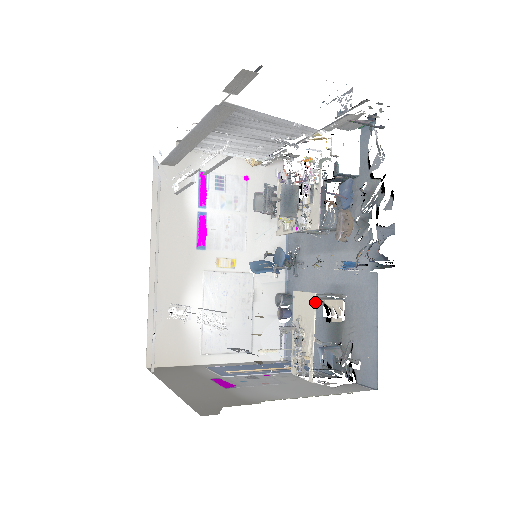
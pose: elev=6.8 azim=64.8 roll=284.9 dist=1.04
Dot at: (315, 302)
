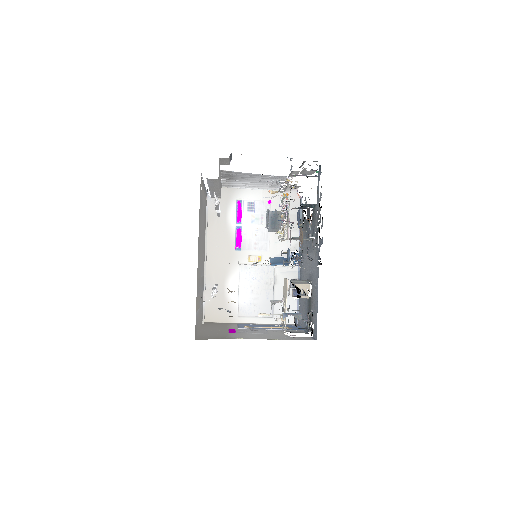
Dot at: (287, 285)
